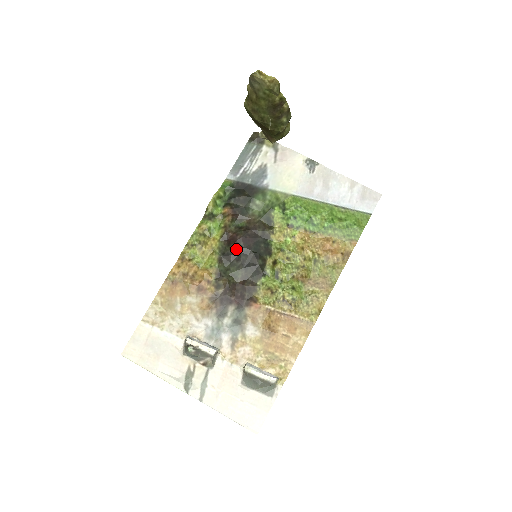
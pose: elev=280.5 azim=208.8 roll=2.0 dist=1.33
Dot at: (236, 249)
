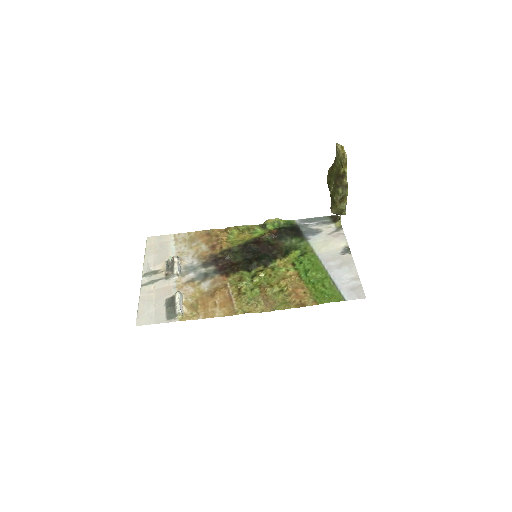
Dot at: (253, 247)
